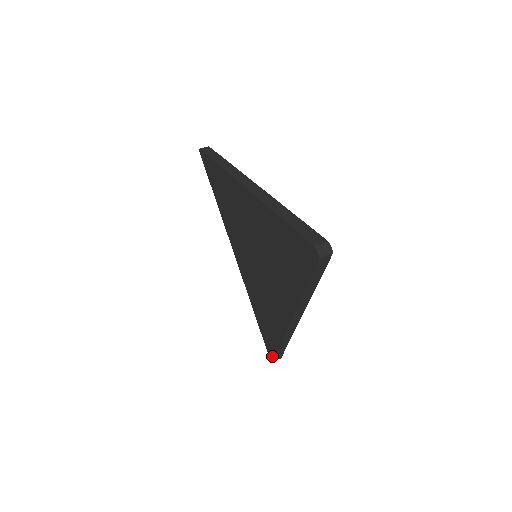
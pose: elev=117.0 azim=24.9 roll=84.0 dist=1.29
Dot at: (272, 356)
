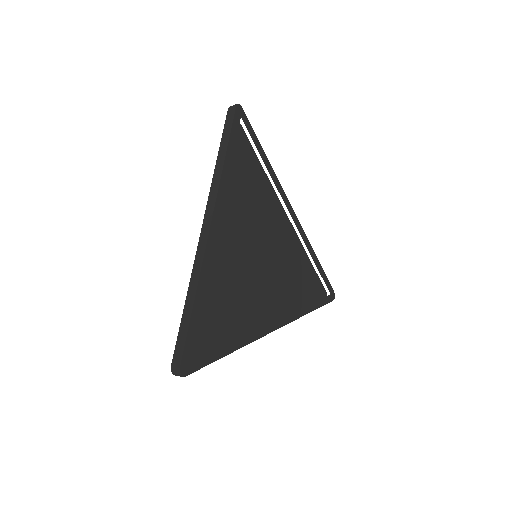
Dot at: occluded
